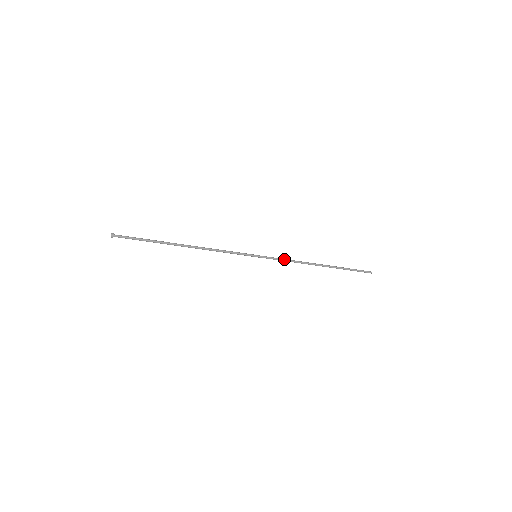
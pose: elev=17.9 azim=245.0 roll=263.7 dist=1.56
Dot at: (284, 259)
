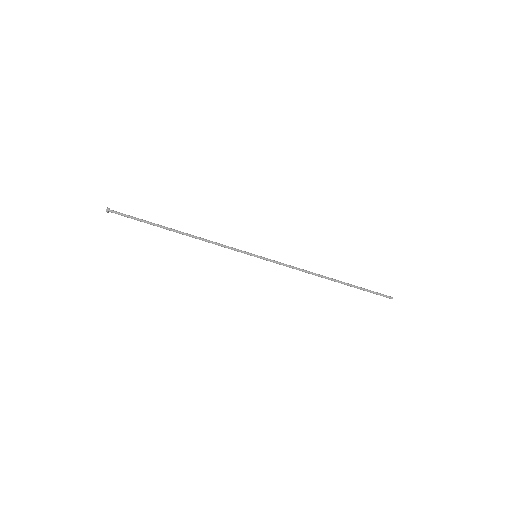
Dot at: (287, 265)
